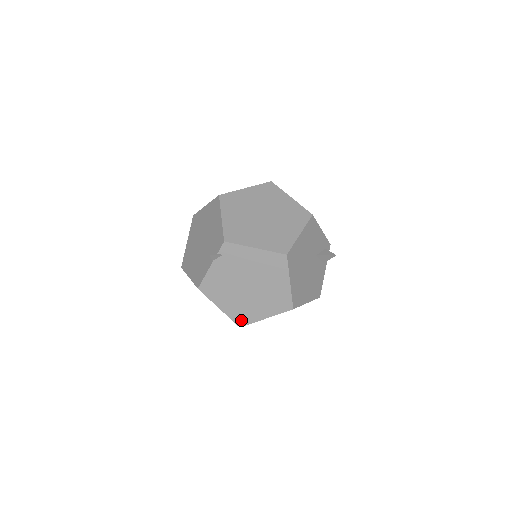
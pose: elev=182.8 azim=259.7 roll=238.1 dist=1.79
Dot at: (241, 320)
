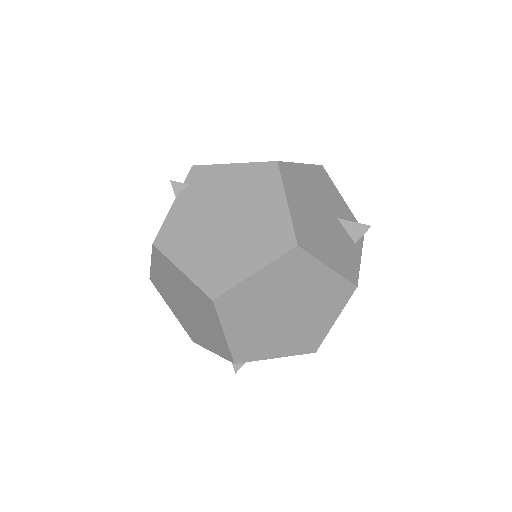
Dot at: (214, 285)
